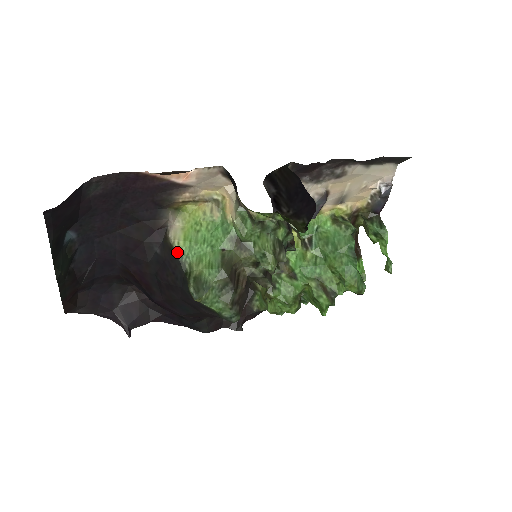
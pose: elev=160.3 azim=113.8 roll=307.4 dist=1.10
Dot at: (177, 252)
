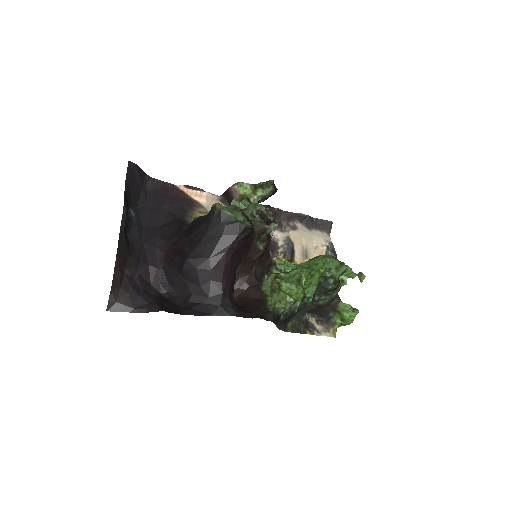
Dot at: (200, 216)
